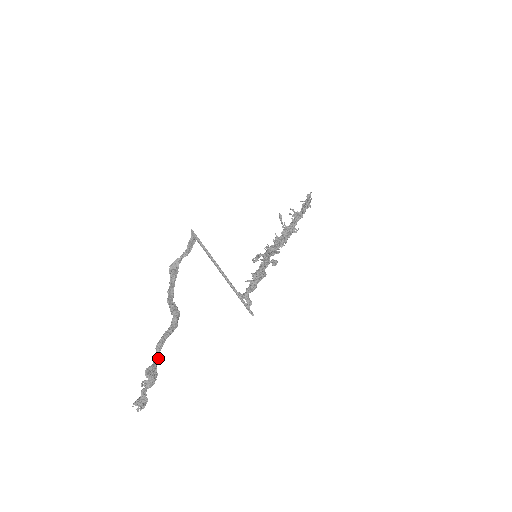
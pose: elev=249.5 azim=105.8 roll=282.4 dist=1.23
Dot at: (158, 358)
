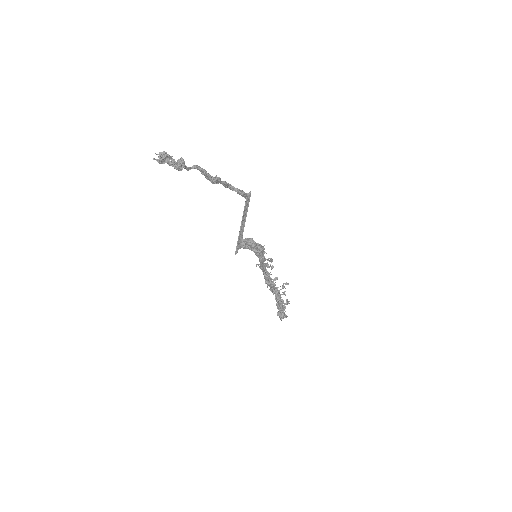
Dot at: (190, 169)
